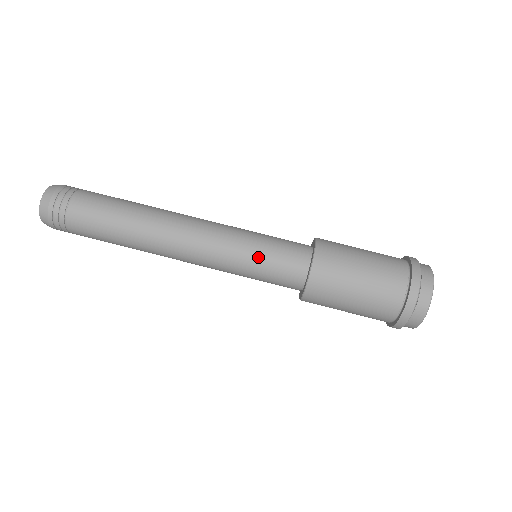
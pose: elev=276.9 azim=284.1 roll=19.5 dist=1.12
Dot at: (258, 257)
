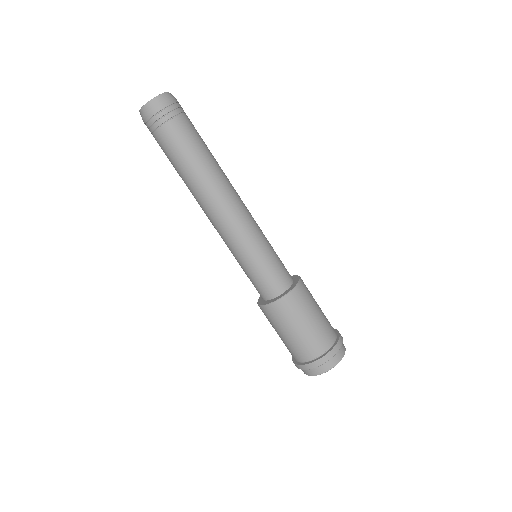
Dot at: (262, 259)
